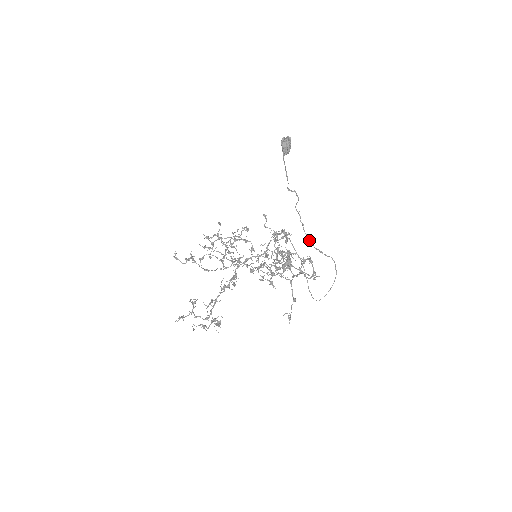
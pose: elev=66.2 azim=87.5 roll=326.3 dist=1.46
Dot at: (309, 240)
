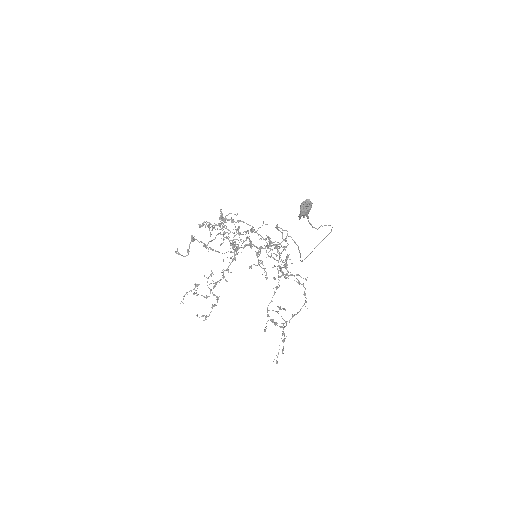
Dot at: occluded
